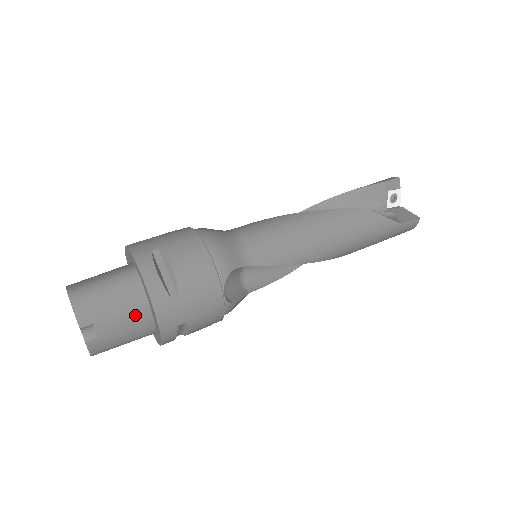
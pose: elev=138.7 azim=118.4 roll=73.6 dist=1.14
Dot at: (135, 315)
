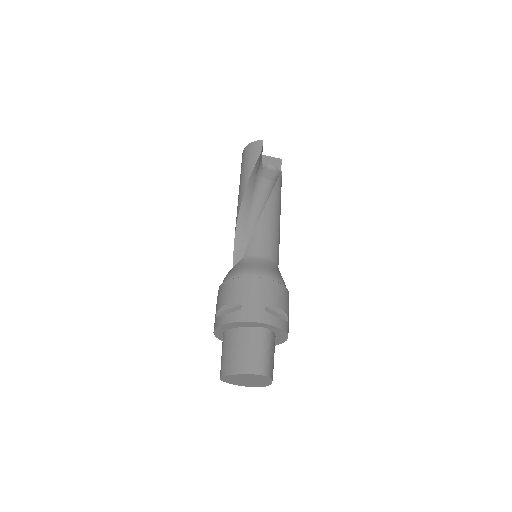
Dot at: occluded
